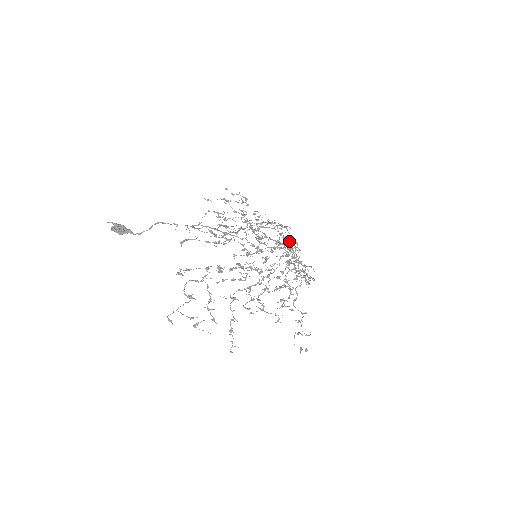
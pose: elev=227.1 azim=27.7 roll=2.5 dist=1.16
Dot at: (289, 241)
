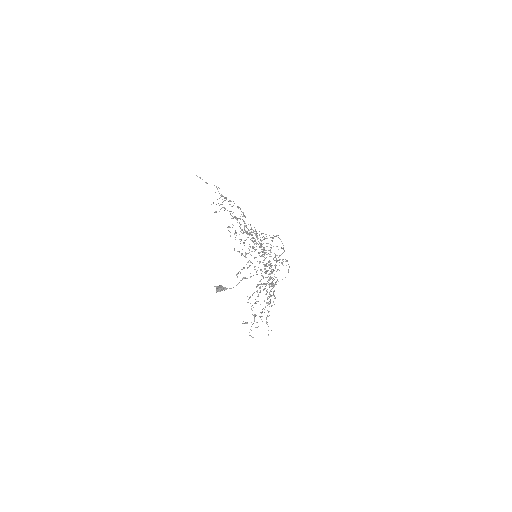
Dot at: (284, 250)
